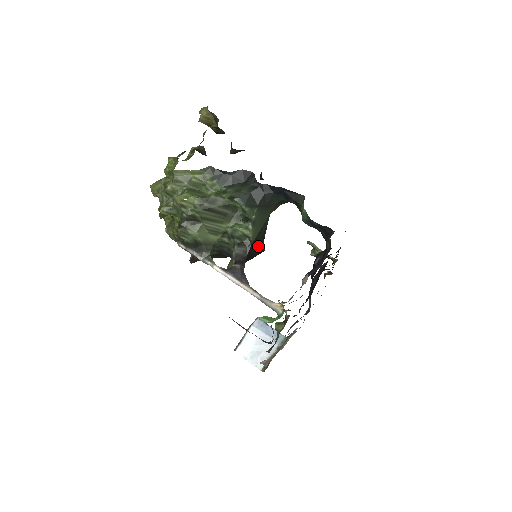
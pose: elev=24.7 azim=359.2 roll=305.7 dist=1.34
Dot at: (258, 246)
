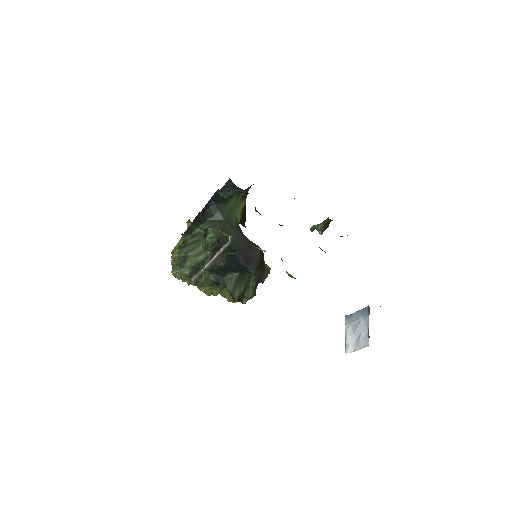
Dot at: (244, 246)
